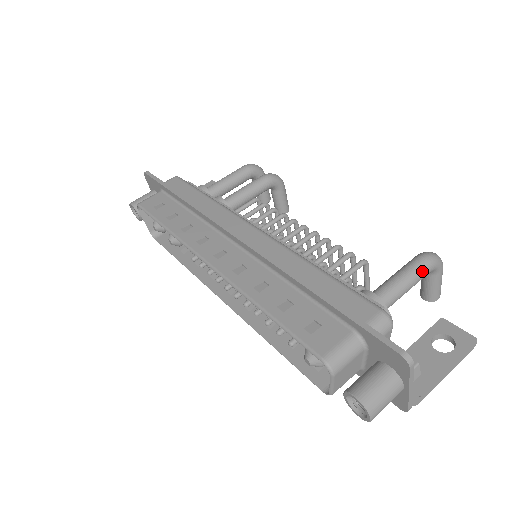
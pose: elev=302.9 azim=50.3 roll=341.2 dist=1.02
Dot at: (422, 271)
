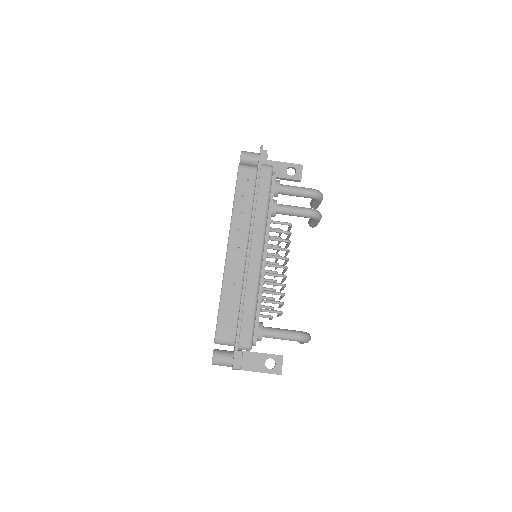
Dot at: (292, 340)
